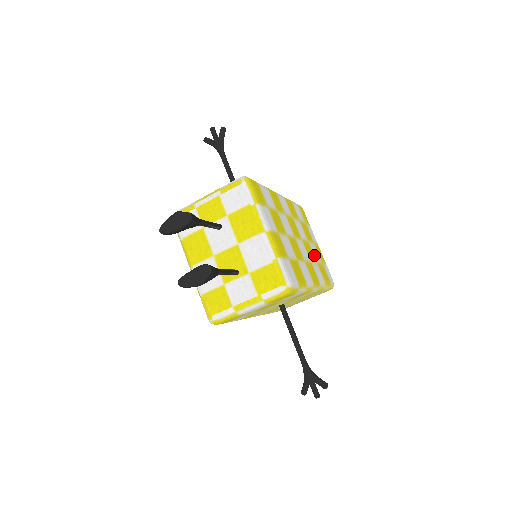
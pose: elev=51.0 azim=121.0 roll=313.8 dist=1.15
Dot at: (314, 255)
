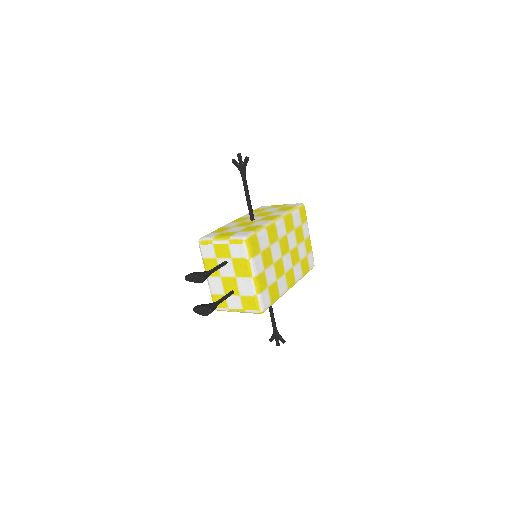
Dot at: (299, 255)
